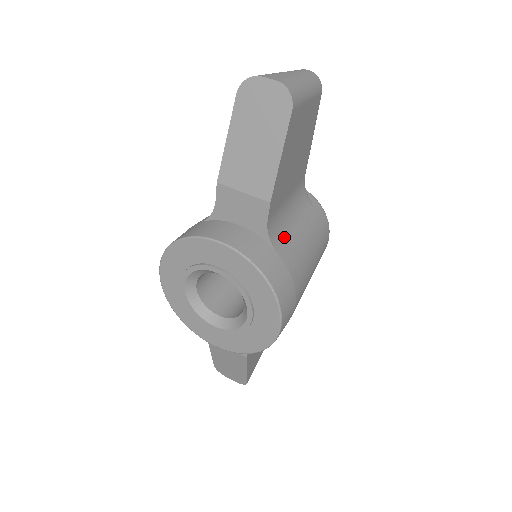
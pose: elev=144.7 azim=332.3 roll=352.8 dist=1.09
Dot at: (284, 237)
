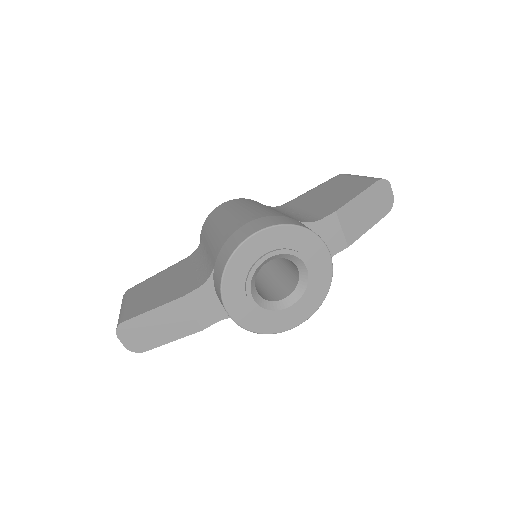
Dot at: occluded
